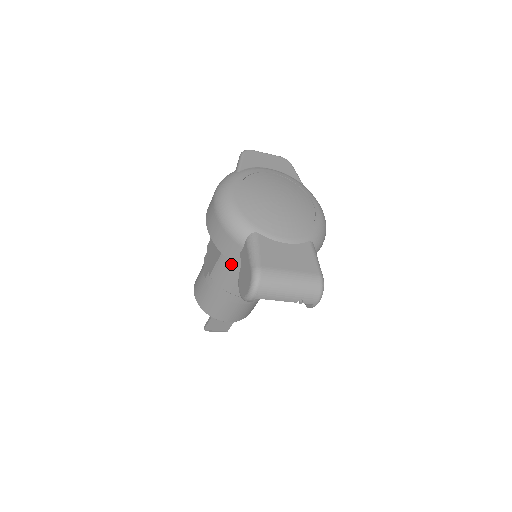
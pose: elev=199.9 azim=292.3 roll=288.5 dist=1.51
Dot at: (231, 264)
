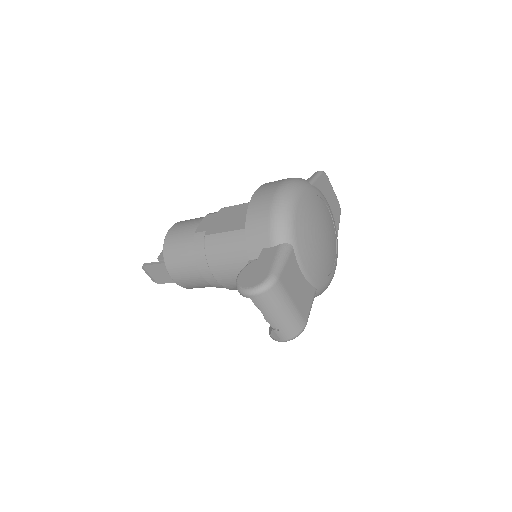
Dot at: (238, 246)
